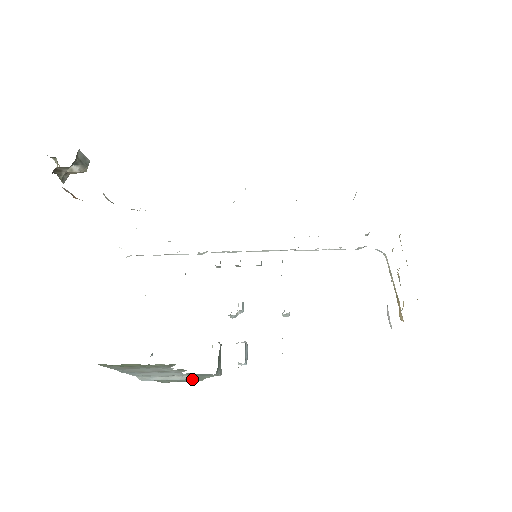
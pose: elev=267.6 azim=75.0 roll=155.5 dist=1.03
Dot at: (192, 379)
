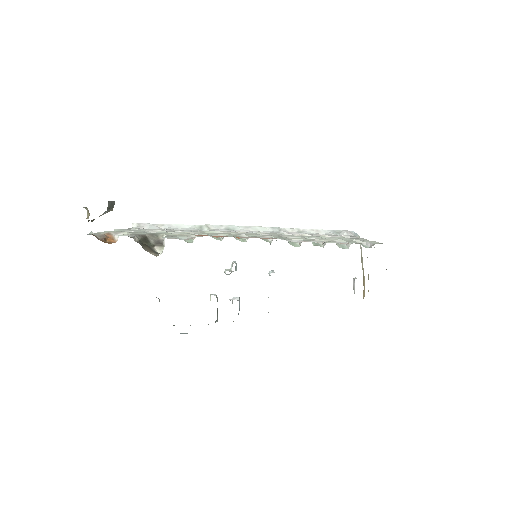
Dot at: occluded
